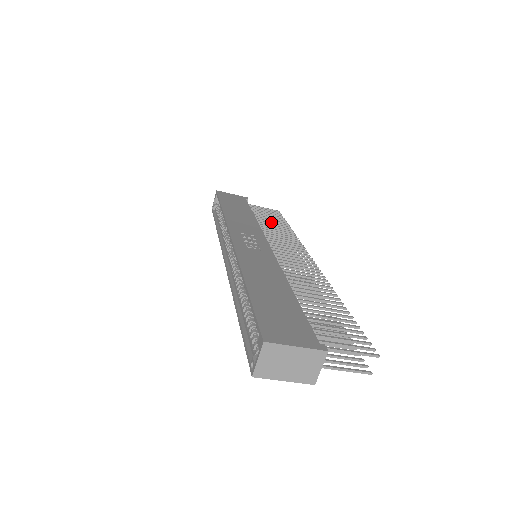
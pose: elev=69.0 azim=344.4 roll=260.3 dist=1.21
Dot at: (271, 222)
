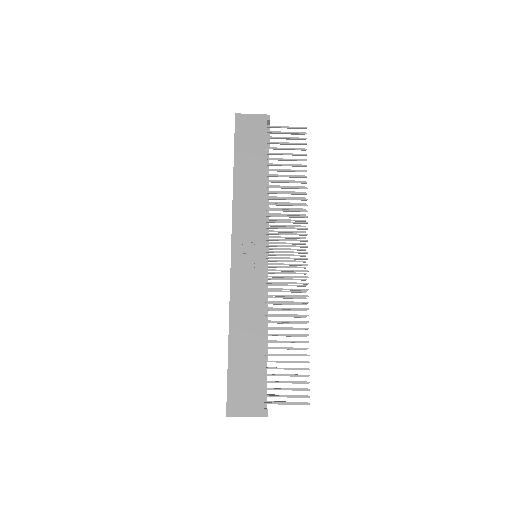
Dot at: (287, 171)
